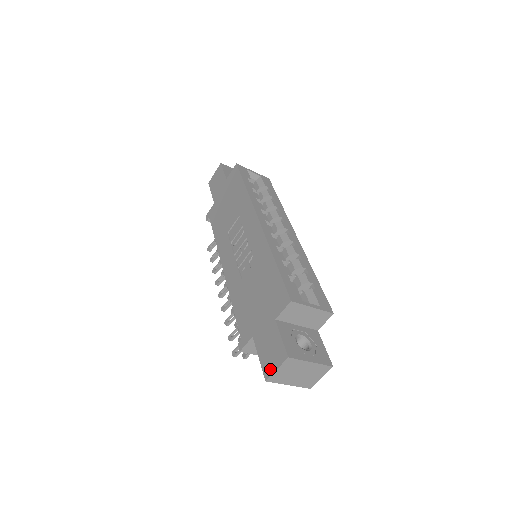
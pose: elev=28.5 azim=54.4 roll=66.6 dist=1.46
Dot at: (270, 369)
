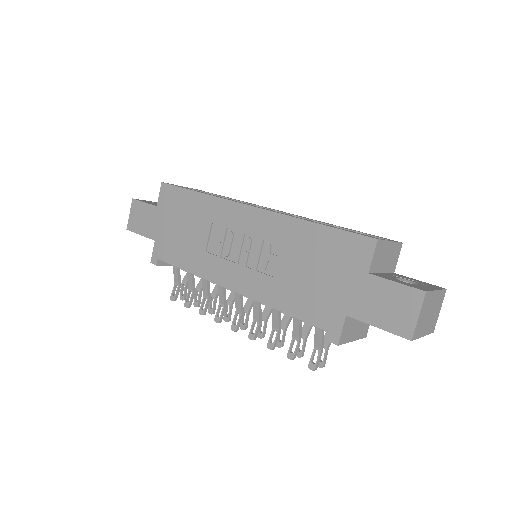
Dot at: (408, 324)
